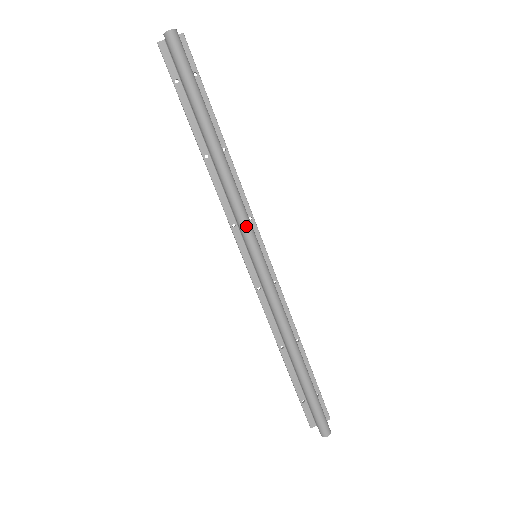
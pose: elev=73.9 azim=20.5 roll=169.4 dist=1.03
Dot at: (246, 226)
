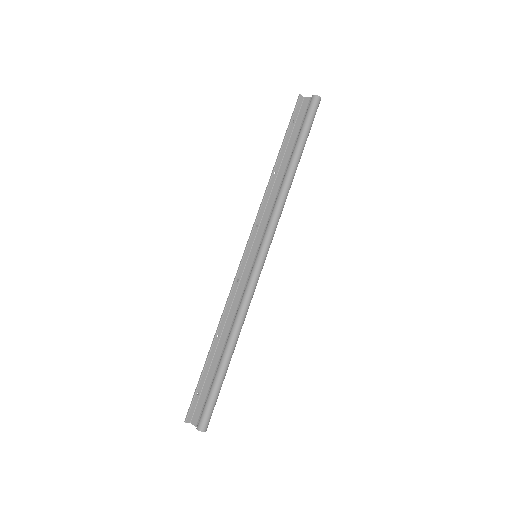
Dot at: (274, 230)
